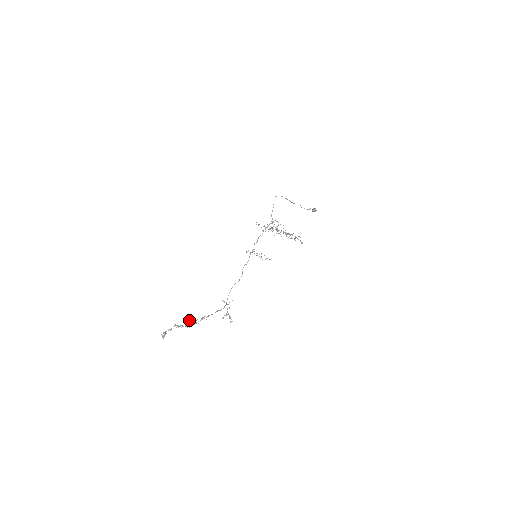
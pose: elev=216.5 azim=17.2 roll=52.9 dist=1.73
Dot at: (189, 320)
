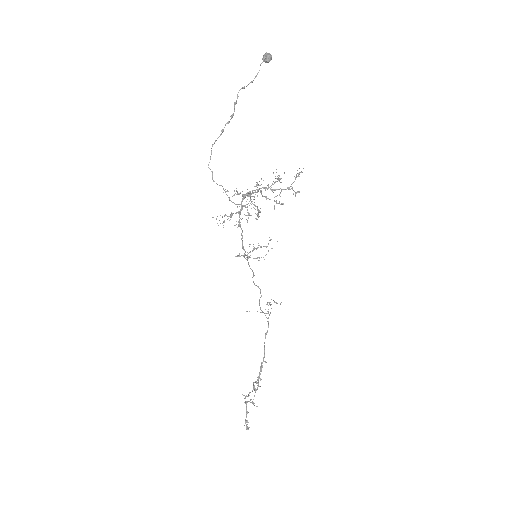
Dot at: occluded
